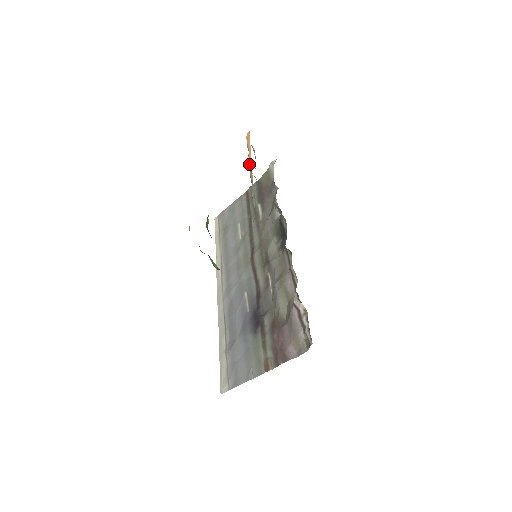
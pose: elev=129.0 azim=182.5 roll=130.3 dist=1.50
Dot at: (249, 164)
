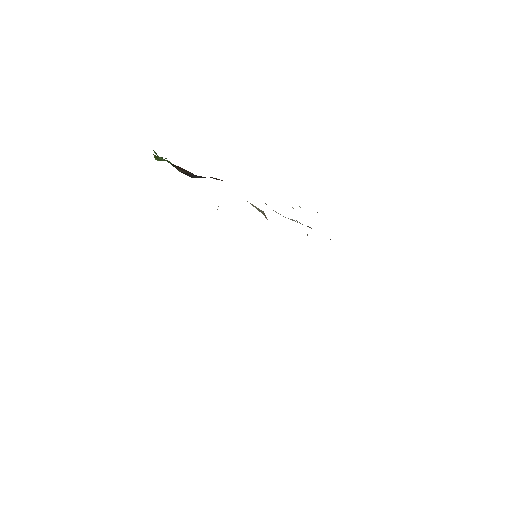
Dot at: occluded
